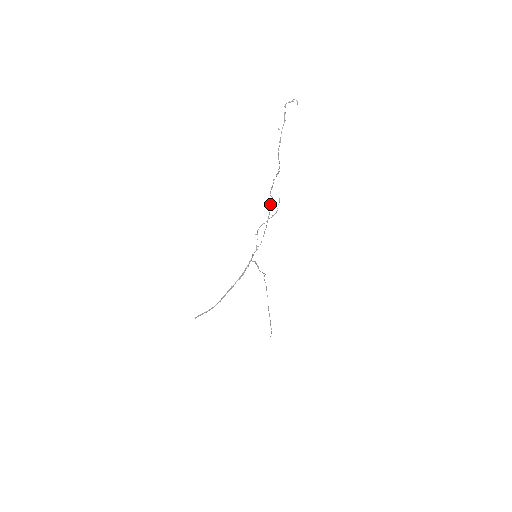
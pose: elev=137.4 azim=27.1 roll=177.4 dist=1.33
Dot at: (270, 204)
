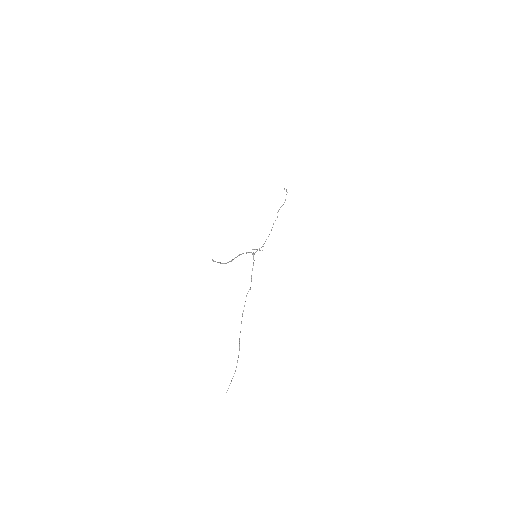
Dot at: (275, 220)
